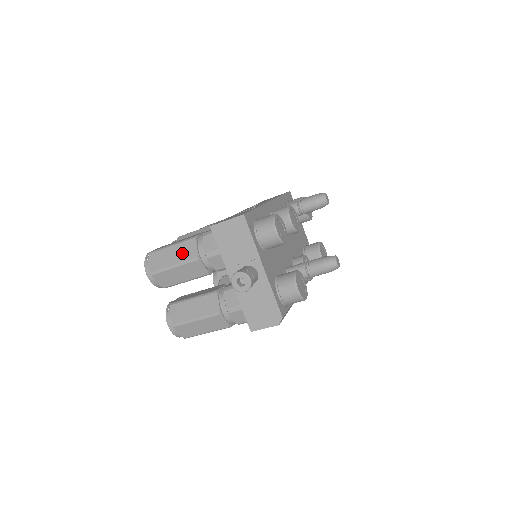
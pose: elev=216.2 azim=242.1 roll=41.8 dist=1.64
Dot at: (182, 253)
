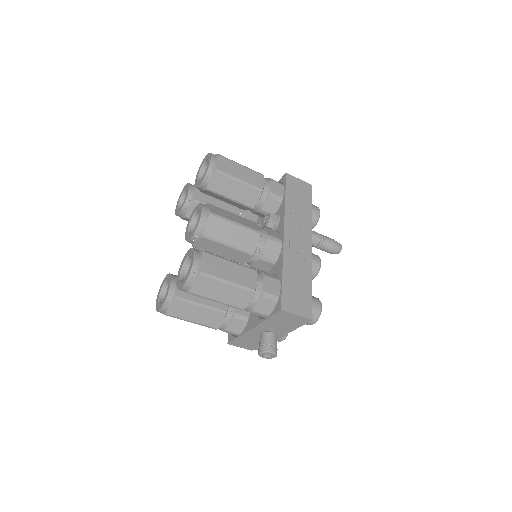
Dot at: (234, 297)
